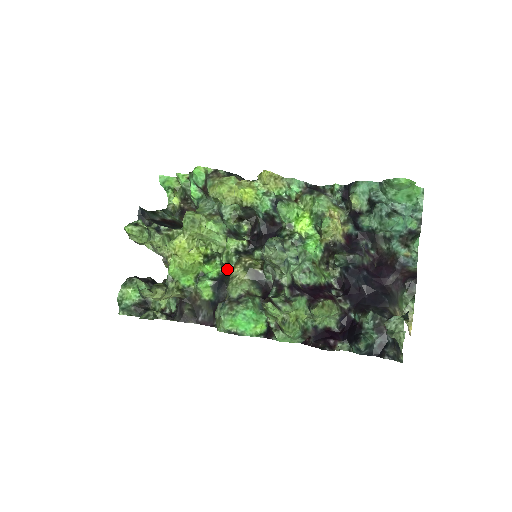
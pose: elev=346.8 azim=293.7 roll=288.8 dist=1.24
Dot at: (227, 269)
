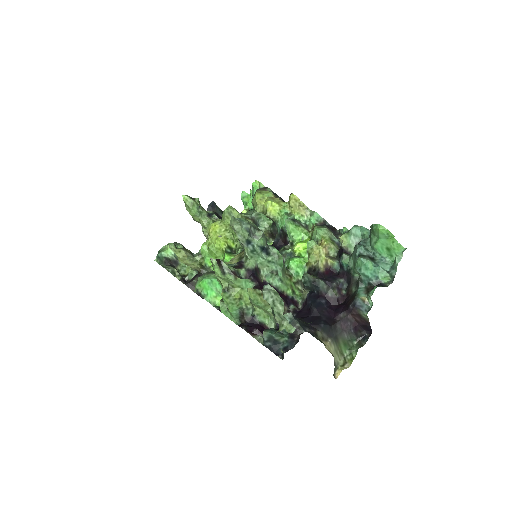
Dot at: occluded
